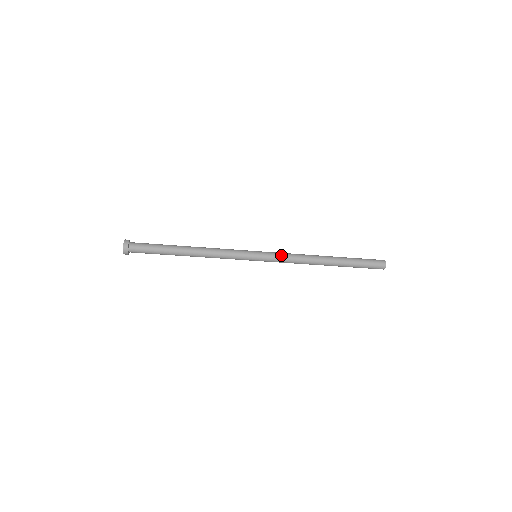
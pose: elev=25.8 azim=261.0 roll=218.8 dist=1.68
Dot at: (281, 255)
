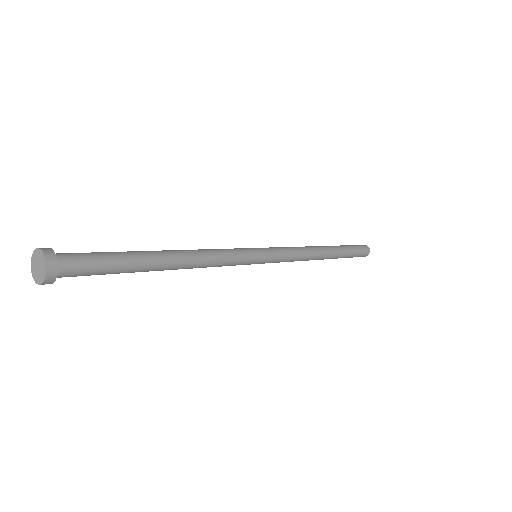
Dot at: (287, 257)
